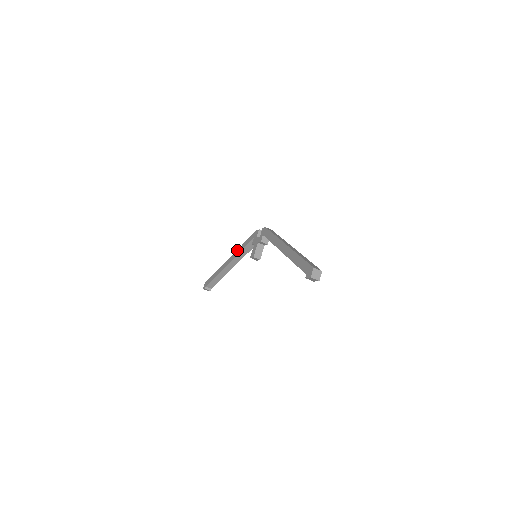
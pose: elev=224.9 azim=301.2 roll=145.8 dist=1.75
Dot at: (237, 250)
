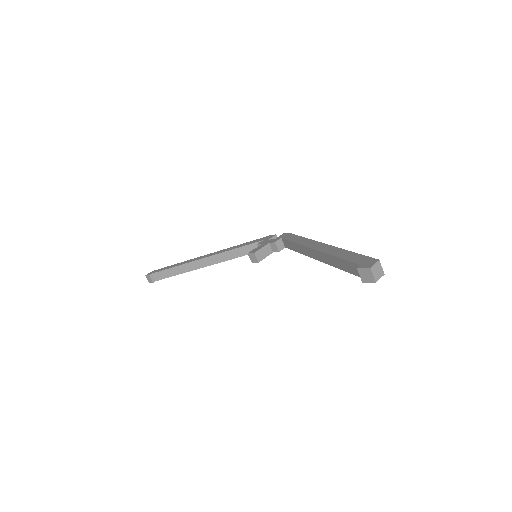
Dot at: (227, 248)
